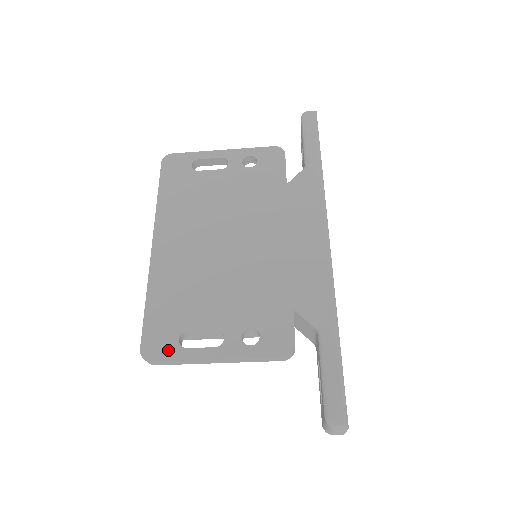
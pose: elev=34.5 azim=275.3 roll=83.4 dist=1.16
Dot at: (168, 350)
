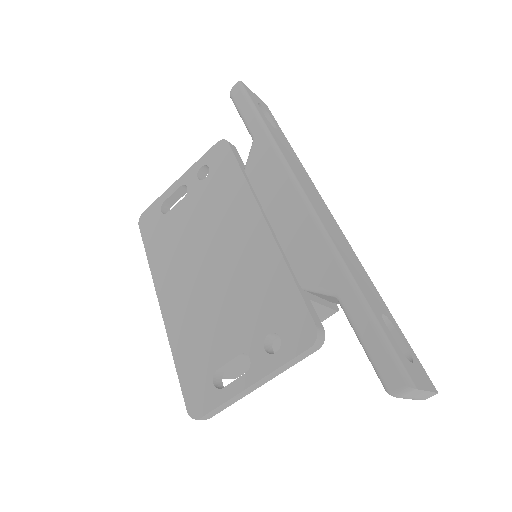
Dot at: (209, 399)
